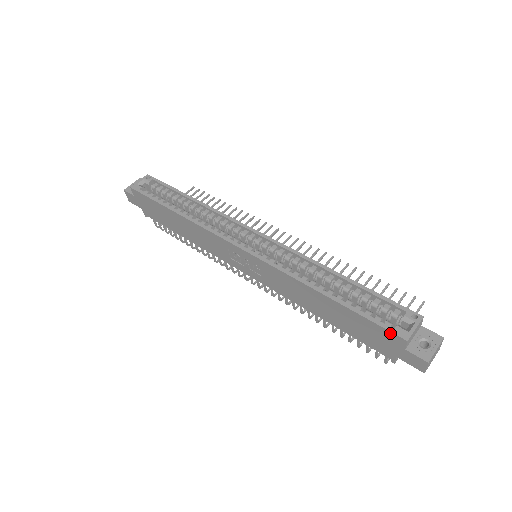
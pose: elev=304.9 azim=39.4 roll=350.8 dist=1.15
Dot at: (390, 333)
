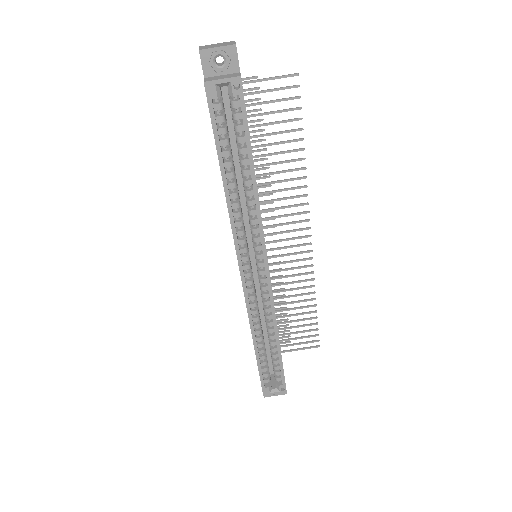
Dot at: (261, 386)
